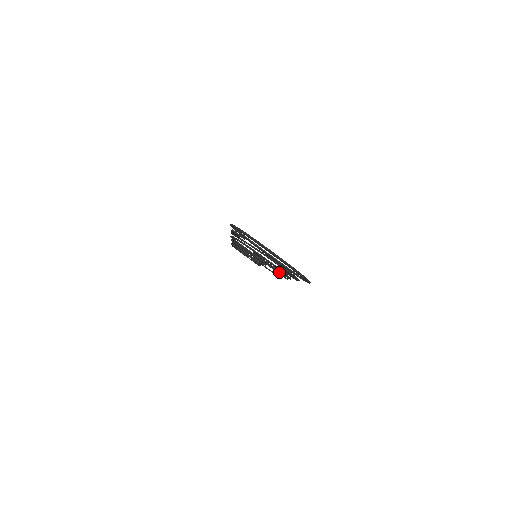
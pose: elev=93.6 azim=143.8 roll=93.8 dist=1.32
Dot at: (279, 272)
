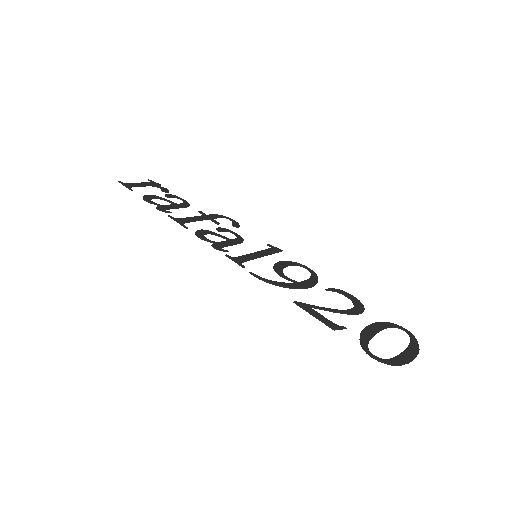
Dot at: (291, 264)
